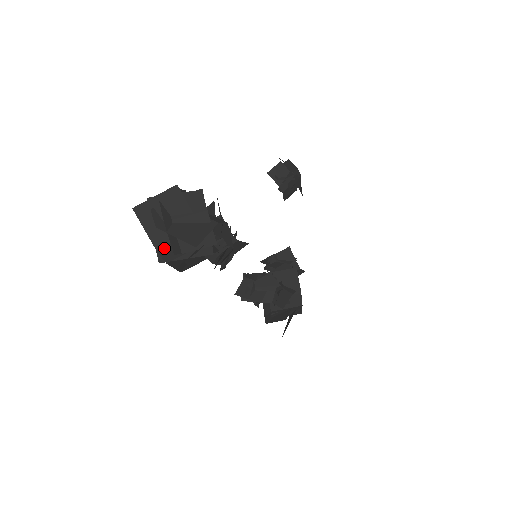
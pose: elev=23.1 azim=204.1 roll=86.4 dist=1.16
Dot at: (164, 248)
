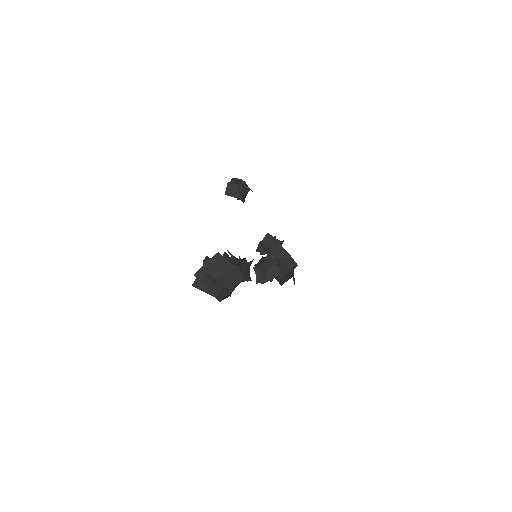
Dot at: (219, 294)
